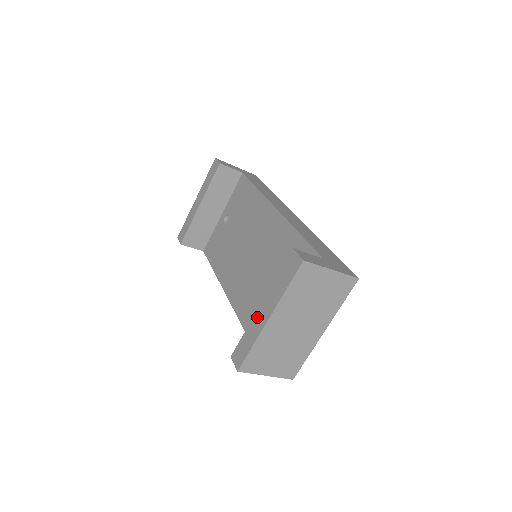
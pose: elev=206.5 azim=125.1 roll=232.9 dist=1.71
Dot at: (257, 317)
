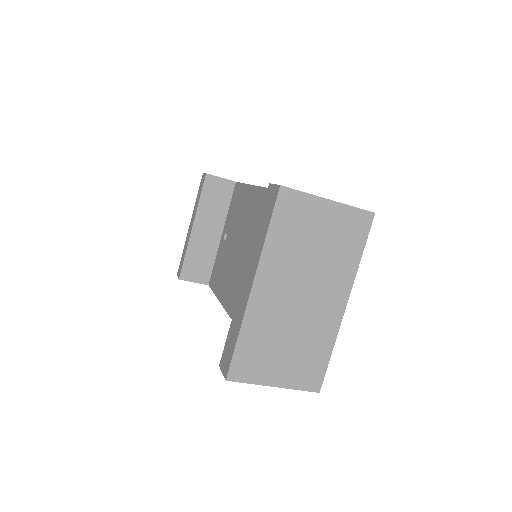
Dot at: (241, 294)
